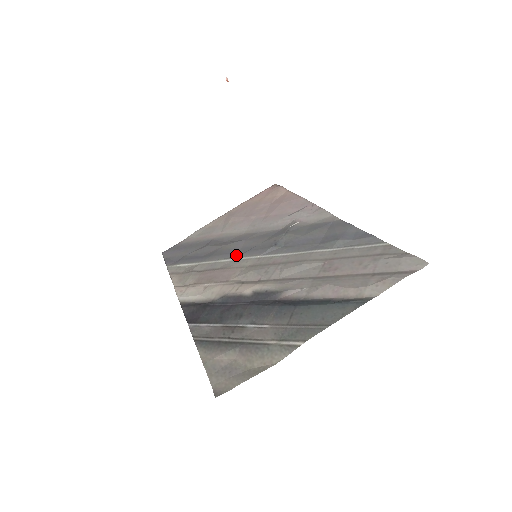
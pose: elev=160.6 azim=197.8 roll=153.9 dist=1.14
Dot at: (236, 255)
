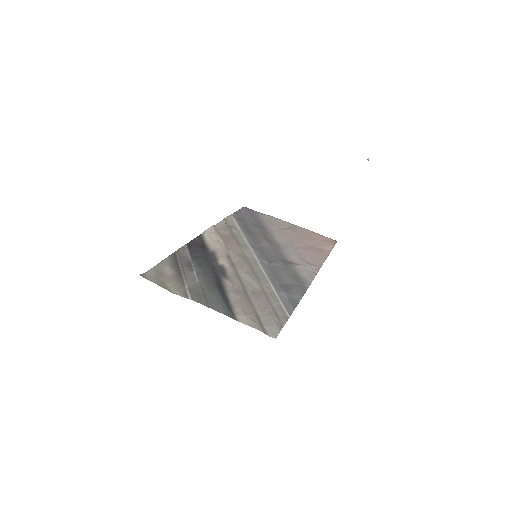
Dot at: (254, 246)
